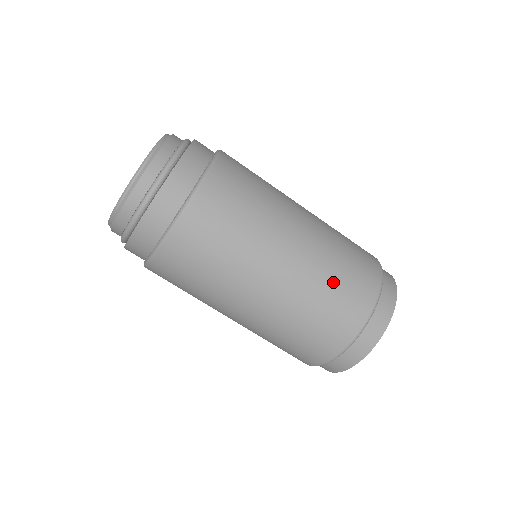
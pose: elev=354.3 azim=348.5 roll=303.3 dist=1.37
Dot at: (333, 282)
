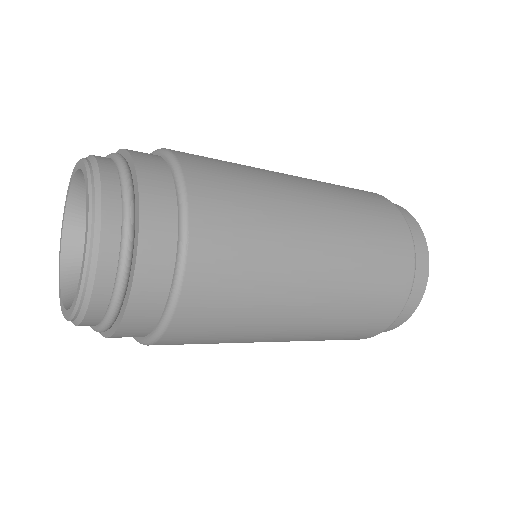
Dot at: (359, 309)
